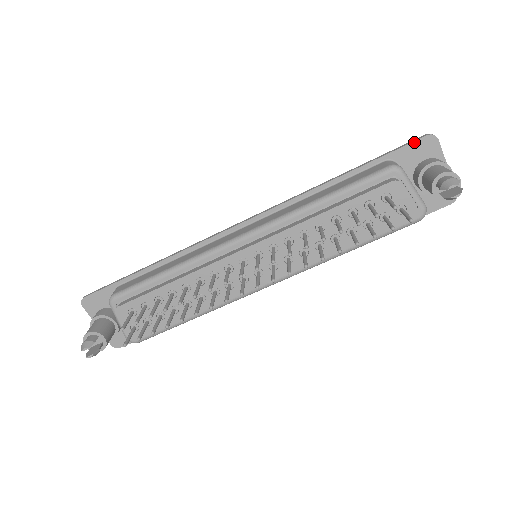
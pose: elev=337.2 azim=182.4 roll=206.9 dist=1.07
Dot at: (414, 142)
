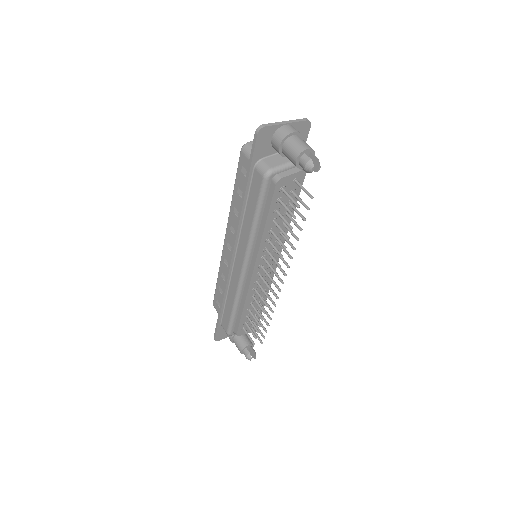
Dot at: (256, 144)
